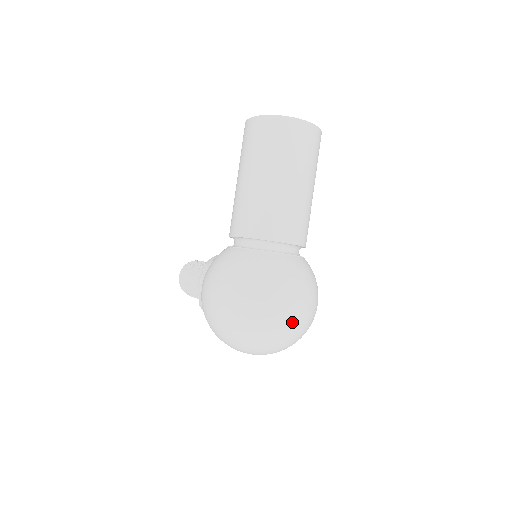
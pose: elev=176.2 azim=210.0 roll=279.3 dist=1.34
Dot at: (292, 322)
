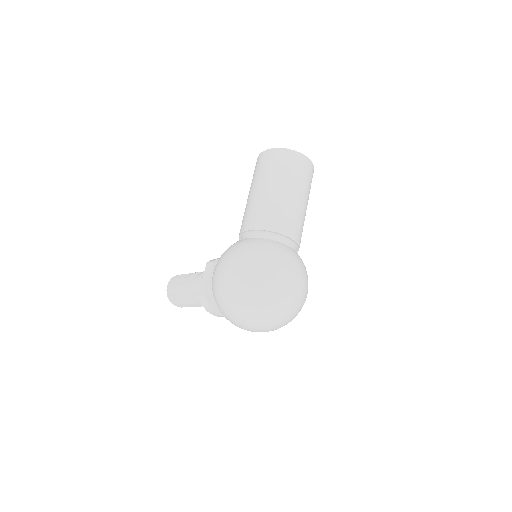
Dot at: (295, 295)
